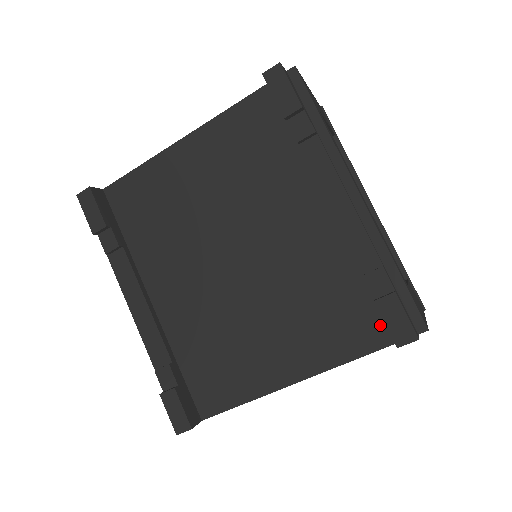
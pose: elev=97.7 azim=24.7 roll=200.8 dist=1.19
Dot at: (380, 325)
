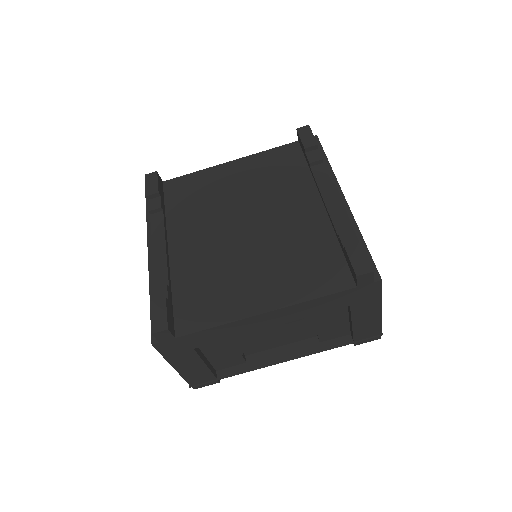
Dot at: (345, 274)
